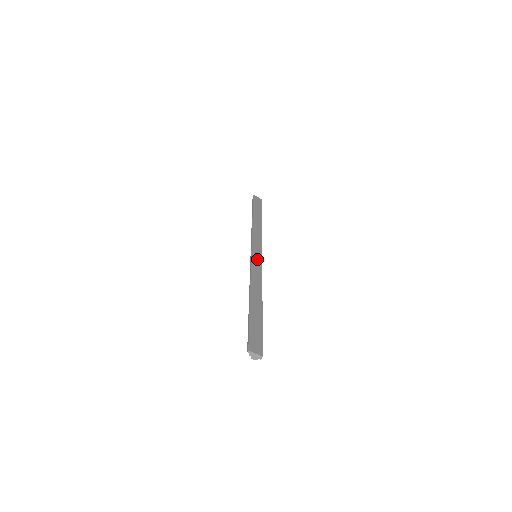
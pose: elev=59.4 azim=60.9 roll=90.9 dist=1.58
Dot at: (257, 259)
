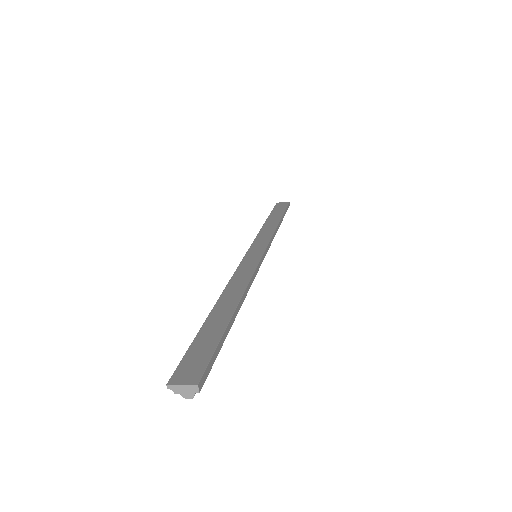
Dot at: (252, 257)
